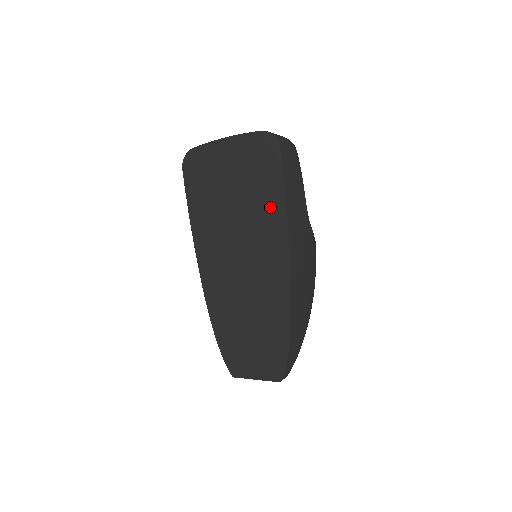
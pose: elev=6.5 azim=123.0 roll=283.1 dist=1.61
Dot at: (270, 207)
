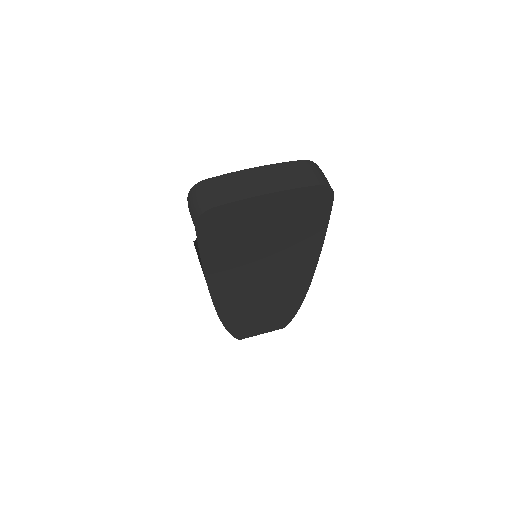
Dot at: (308, 240)
